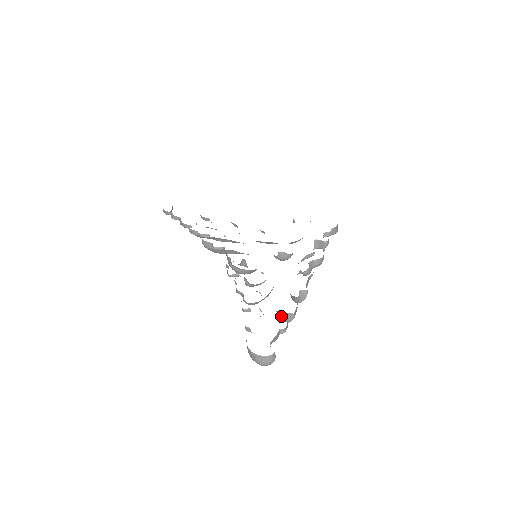
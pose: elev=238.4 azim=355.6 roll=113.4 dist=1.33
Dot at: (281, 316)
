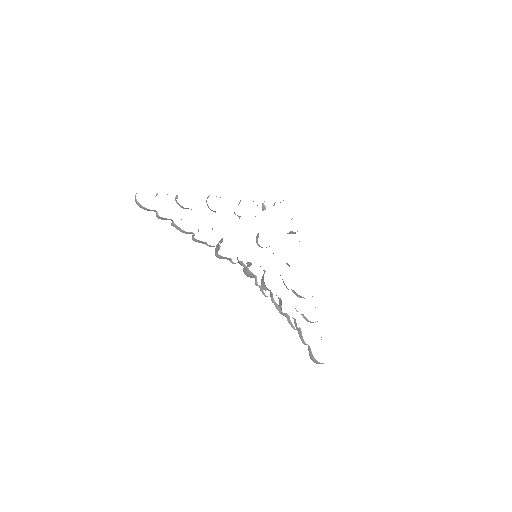
Dot at: (305, 318)
